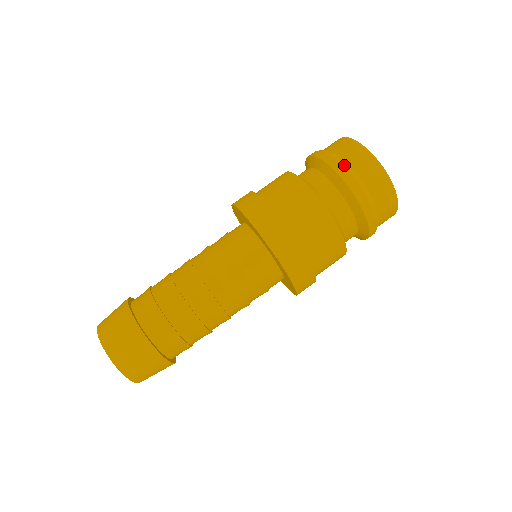
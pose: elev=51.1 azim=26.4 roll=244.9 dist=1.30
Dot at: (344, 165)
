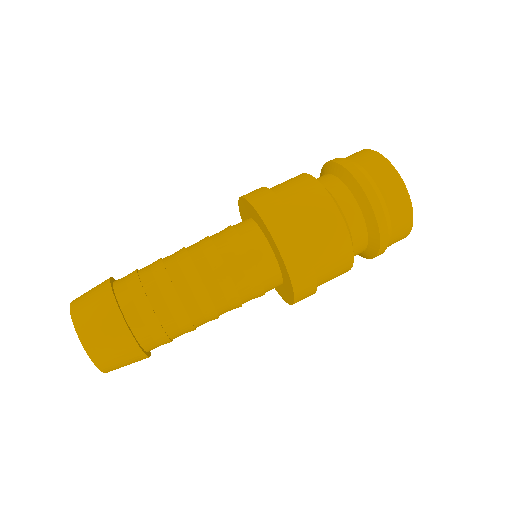
Dot at: (378, 194)
